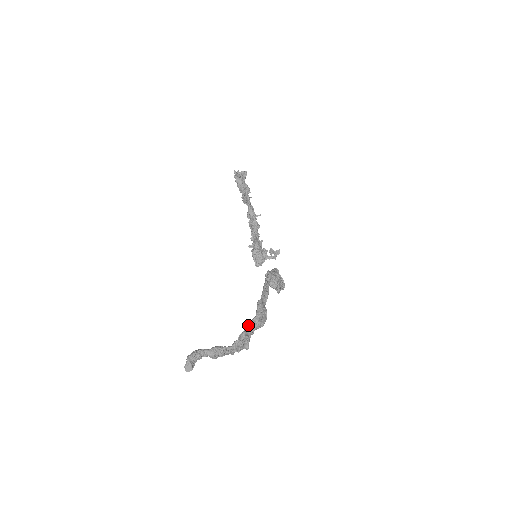
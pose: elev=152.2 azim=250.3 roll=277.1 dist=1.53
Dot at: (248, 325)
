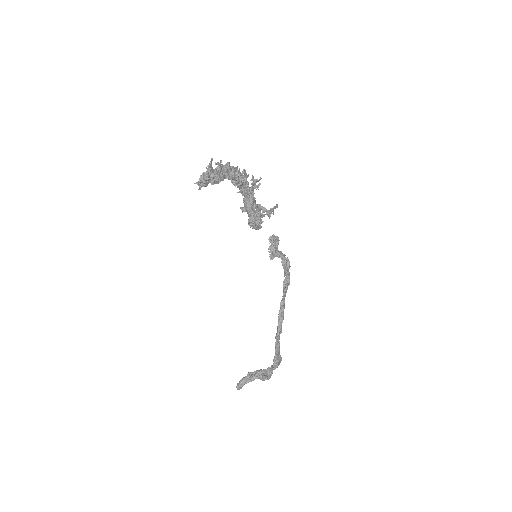
Dot at: (270, 372)
